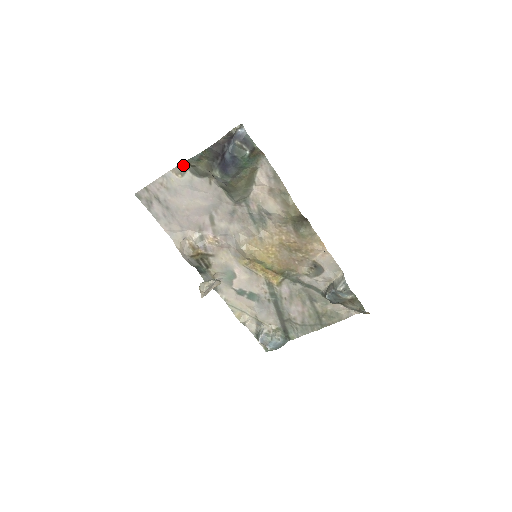
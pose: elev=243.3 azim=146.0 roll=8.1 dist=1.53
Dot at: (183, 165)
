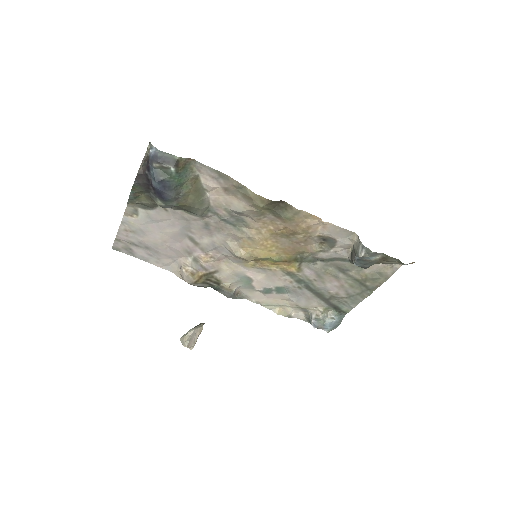
Dot at: (130, 206)
